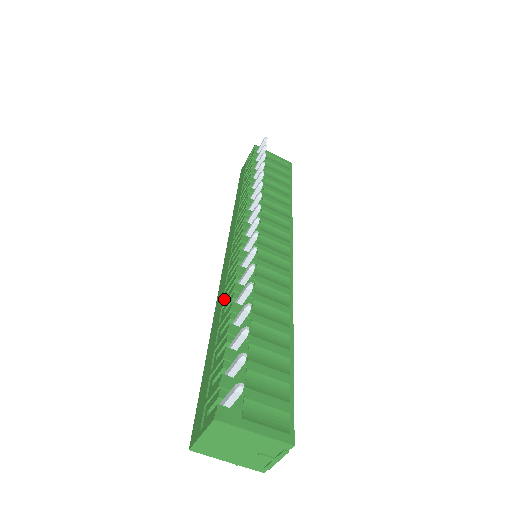
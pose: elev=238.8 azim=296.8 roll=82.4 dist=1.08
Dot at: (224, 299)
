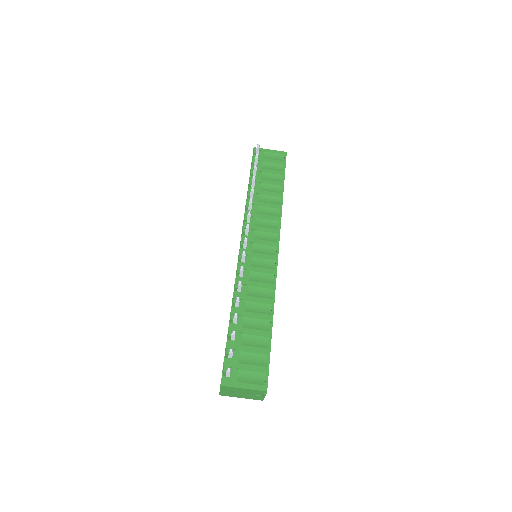
Dot at: occluded
